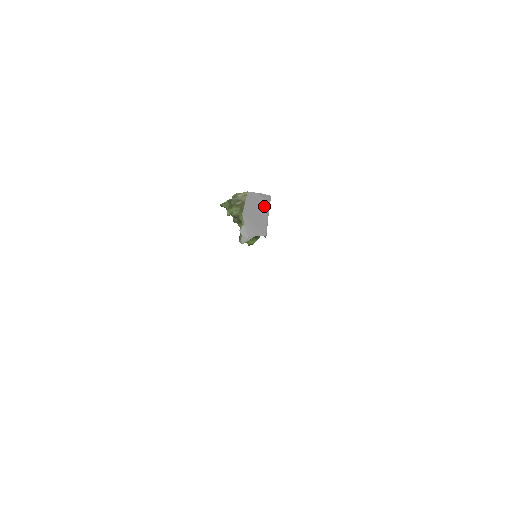
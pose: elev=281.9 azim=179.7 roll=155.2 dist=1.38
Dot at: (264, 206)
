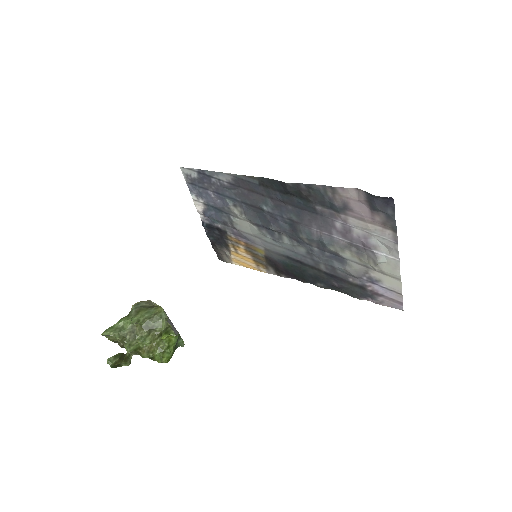
Dot at: occluded
